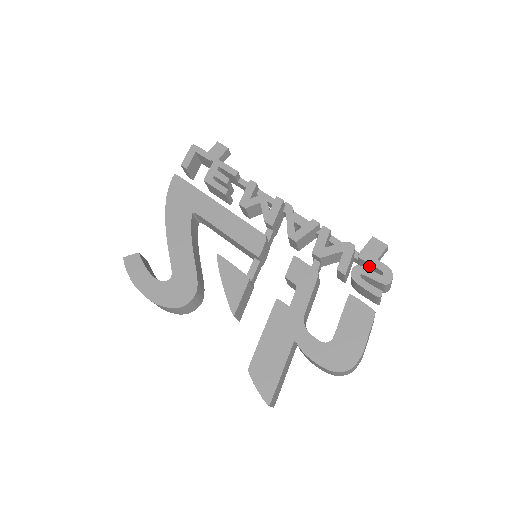
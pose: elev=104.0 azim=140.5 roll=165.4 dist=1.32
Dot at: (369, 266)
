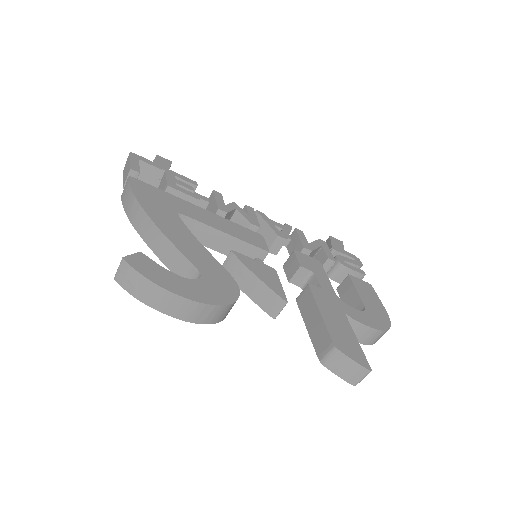
Dot at: occluded
